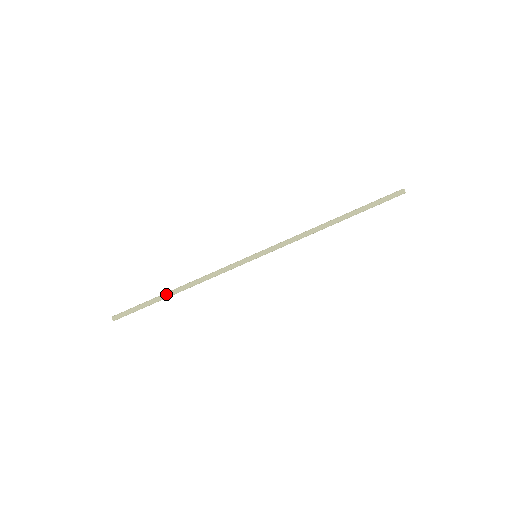
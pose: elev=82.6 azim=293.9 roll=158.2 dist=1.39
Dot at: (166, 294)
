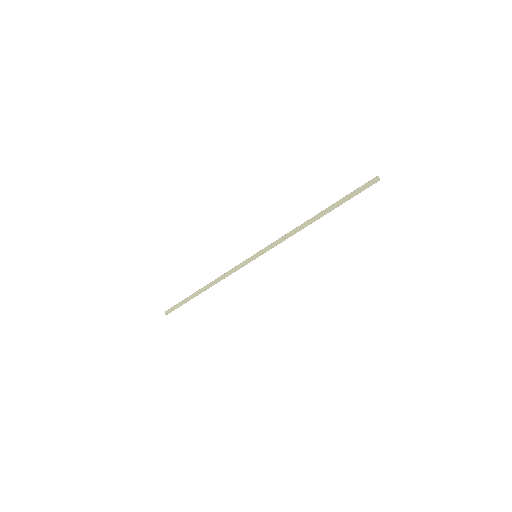
Dot at: (196, 293)
